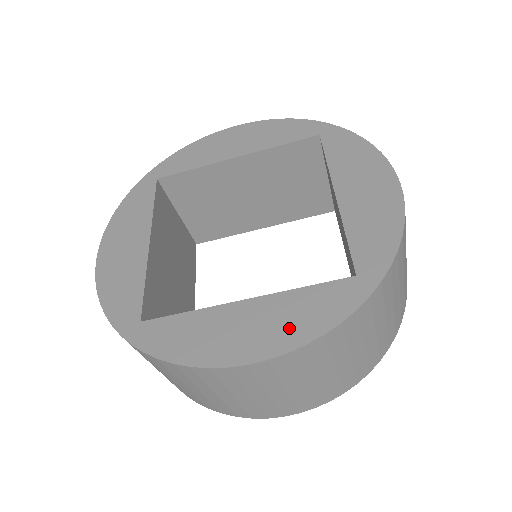
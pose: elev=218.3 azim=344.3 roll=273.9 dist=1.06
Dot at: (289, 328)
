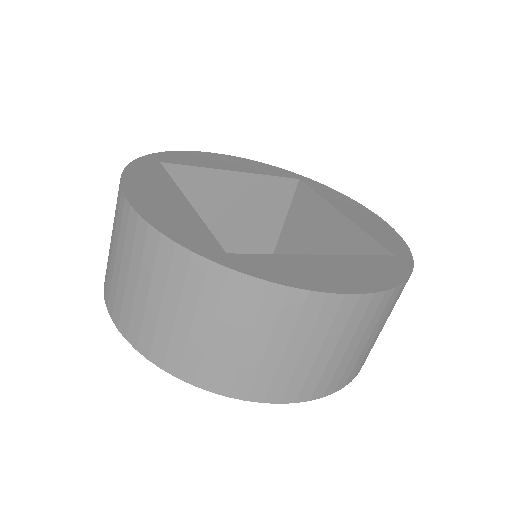
Dot at: (374, 276)
